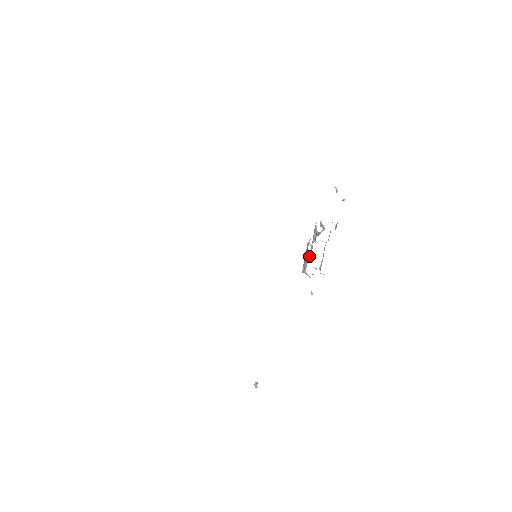
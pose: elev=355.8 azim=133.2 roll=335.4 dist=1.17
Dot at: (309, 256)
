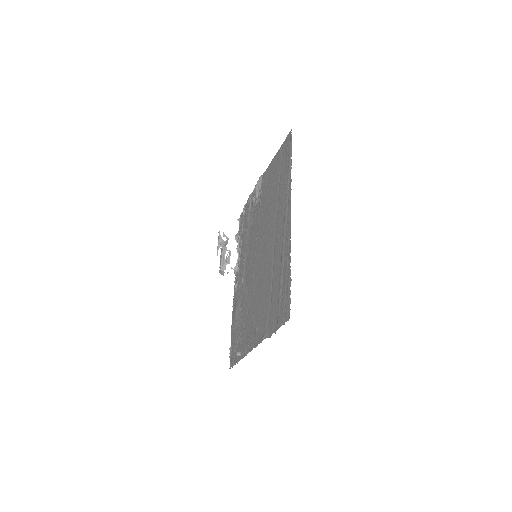
Dot at: (229, 258)
